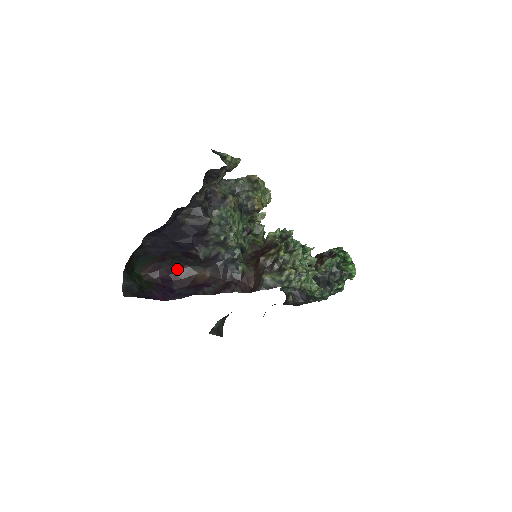
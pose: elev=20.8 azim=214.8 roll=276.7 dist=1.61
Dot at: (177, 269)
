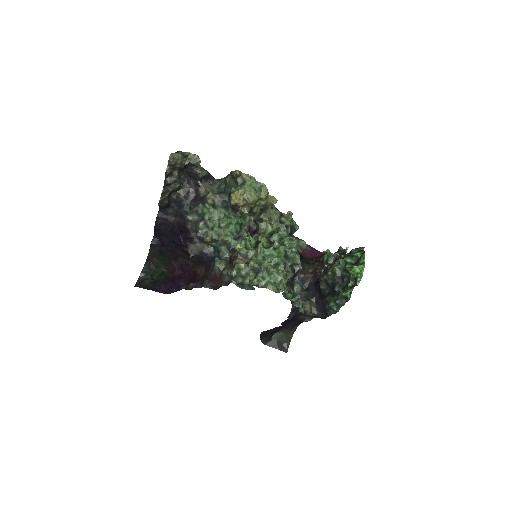
Dot at: (188, 268)
